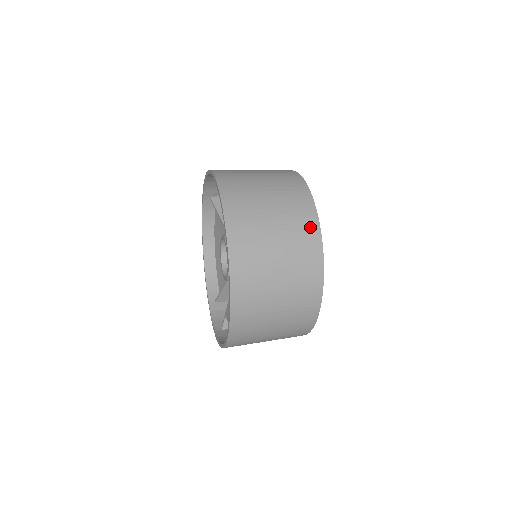
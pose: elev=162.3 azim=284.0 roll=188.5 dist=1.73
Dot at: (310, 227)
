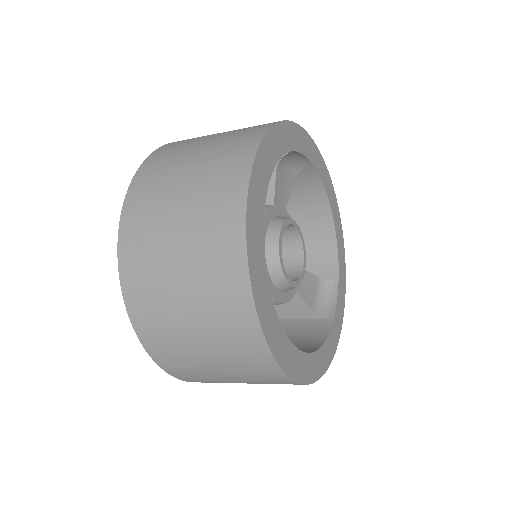
Dot at: (230, 256)
